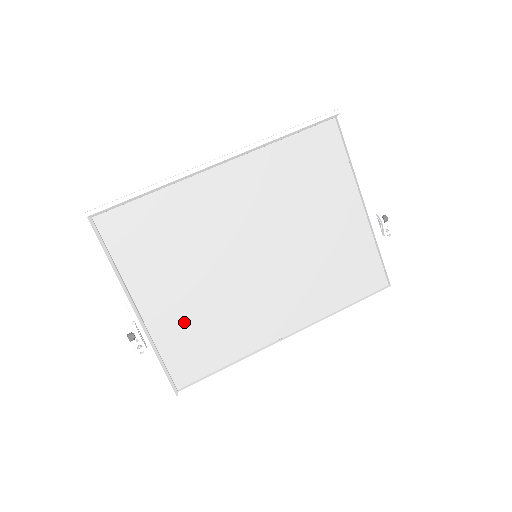
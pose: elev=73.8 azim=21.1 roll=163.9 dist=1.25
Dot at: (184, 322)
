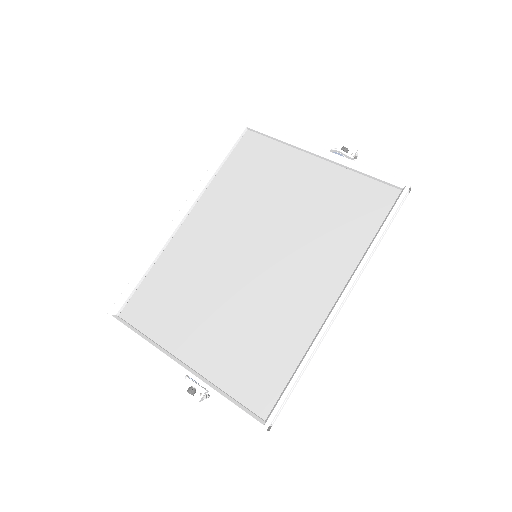
Dot at: (232, 351)
